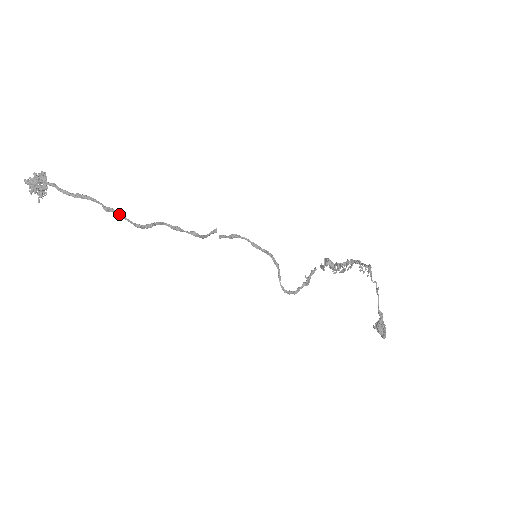
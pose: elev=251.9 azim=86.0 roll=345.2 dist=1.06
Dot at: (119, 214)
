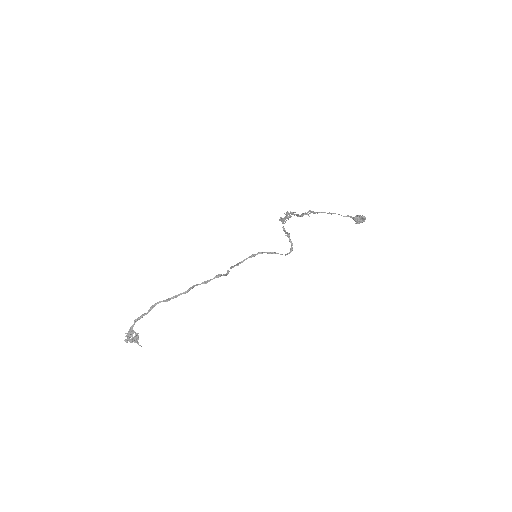
Dot at: (174, 296)
